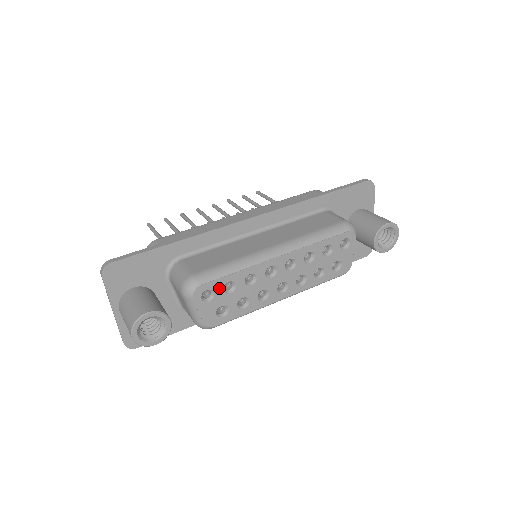
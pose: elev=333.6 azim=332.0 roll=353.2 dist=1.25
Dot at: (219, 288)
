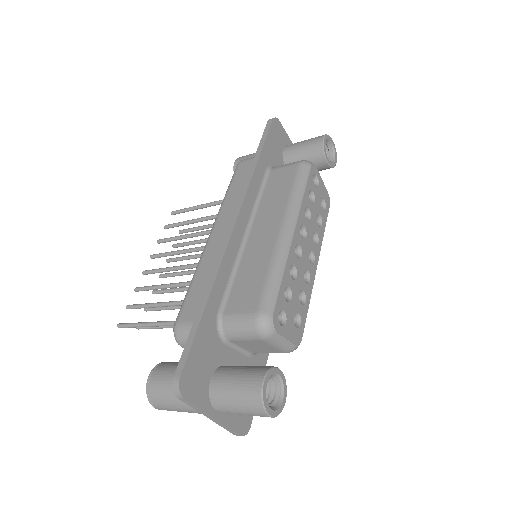
Dot at: (283, 303)
